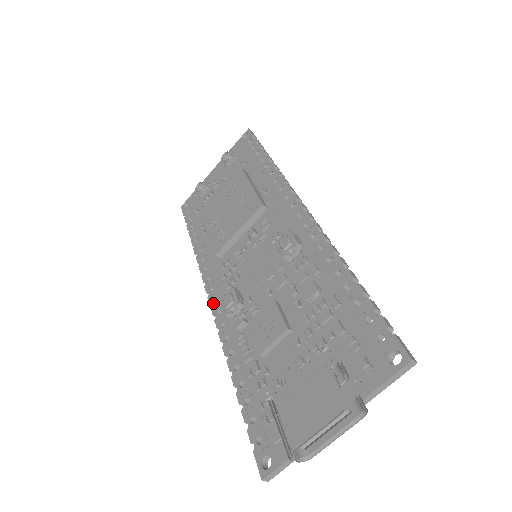
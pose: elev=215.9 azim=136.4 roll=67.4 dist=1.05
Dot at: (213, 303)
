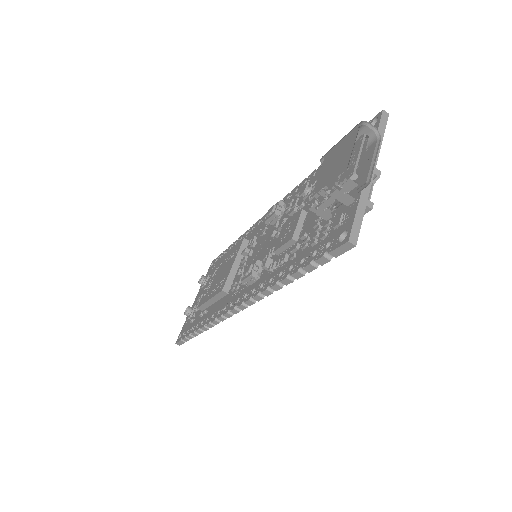
Dot at: (237, 303)
